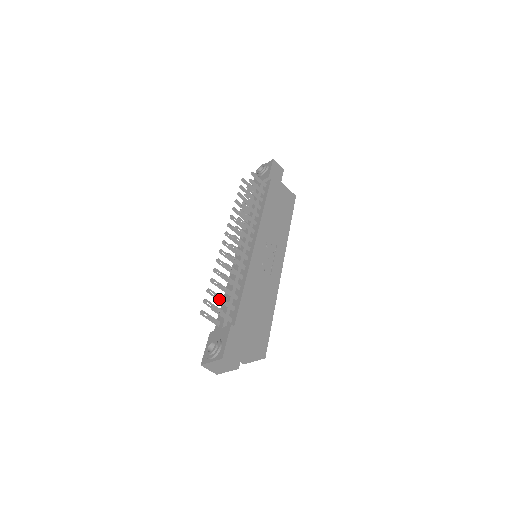
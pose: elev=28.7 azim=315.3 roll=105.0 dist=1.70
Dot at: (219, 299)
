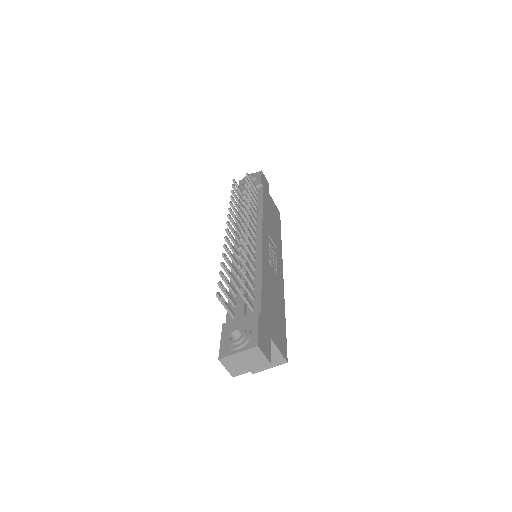
Dot at: (242, 280)
